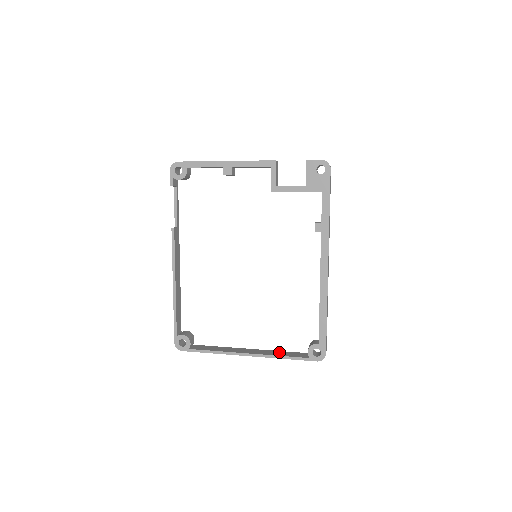
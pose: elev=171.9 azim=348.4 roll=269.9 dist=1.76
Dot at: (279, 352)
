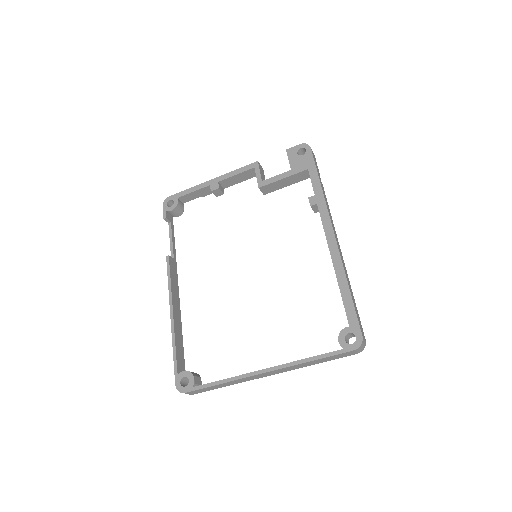
Dot at: occluded
